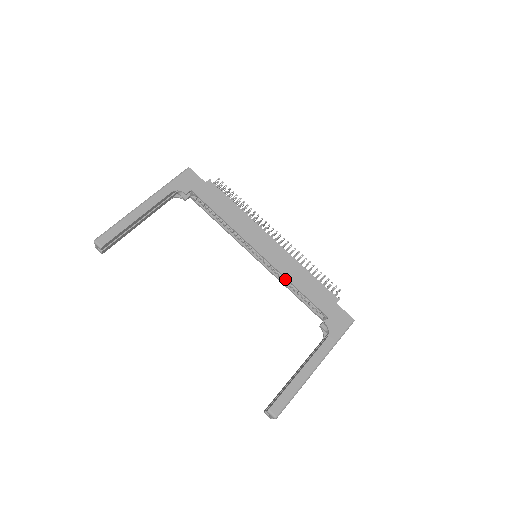
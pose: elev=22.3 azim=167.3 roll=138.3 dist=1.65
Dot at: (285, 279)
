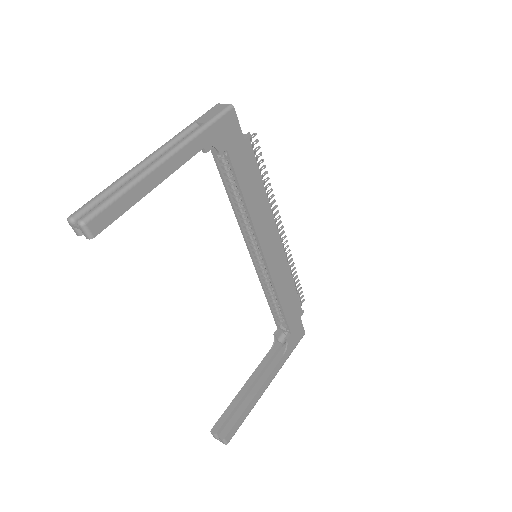
Dot at: (268, 284)
